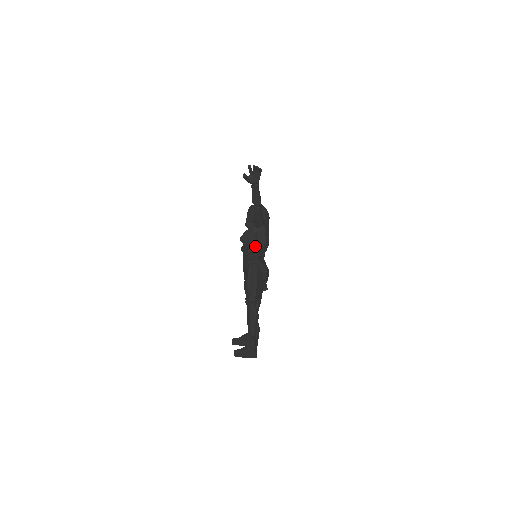
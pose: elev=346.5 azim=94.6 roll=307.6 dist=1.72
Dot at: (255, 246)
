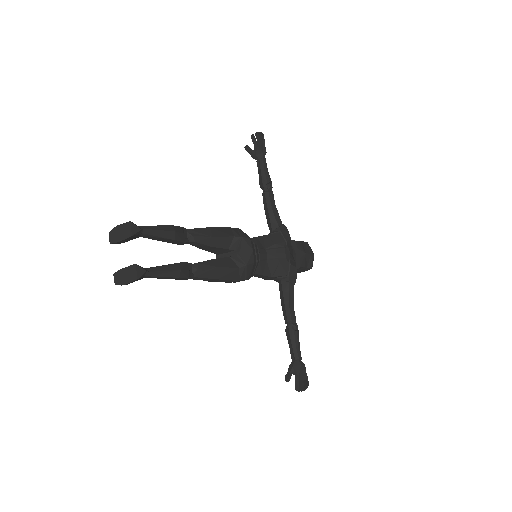
Dot at: (254, 237)
